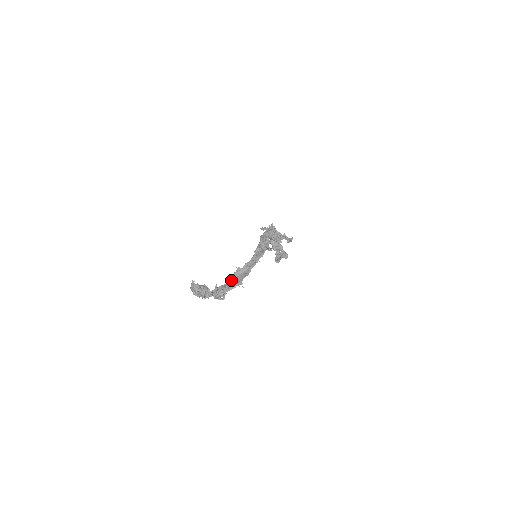
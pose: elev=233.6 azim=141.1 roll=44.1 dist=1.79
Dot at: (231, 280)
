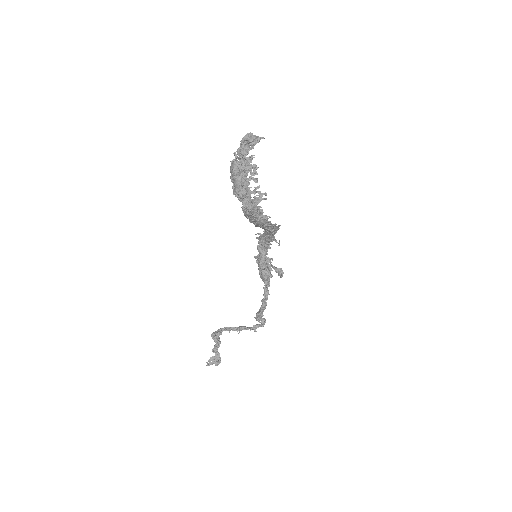
Dot at: occluded
